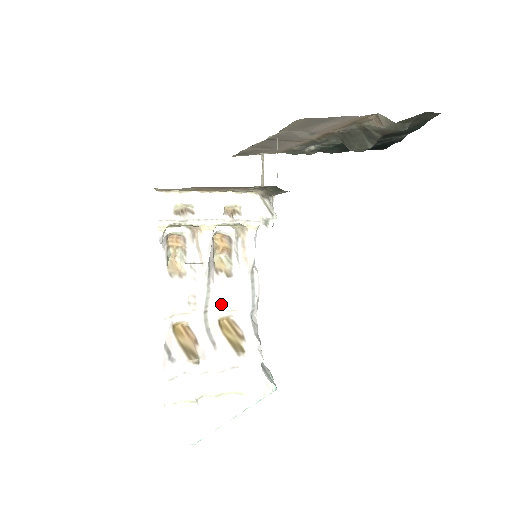
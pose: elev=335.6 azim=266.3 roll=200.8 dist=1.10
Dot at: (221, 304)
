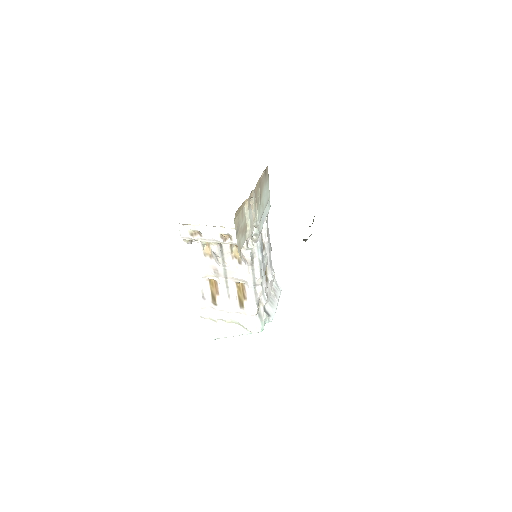
Dot at: (235, 277)
